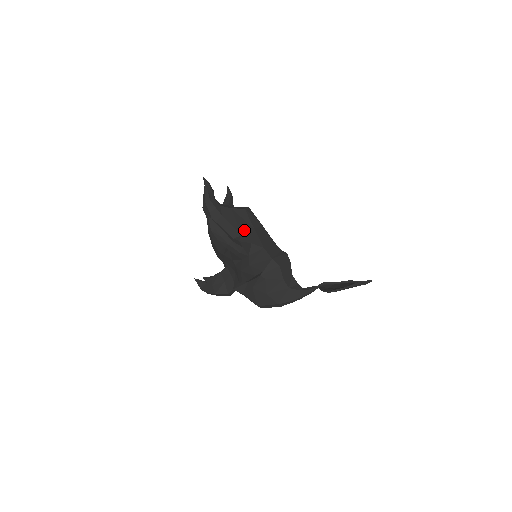
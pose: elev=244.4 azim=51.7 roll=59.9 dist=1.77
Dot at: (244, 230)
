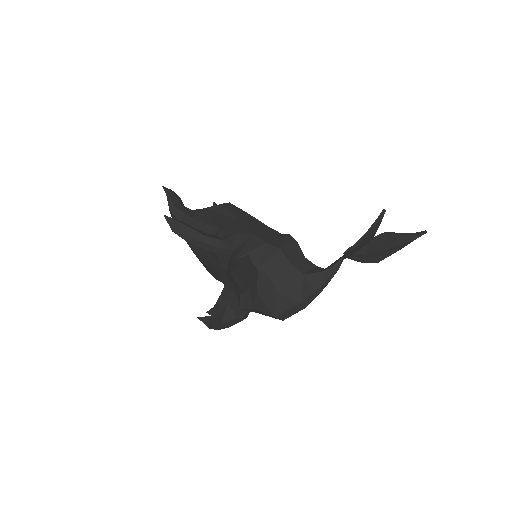
Dot at: (223, 224)
